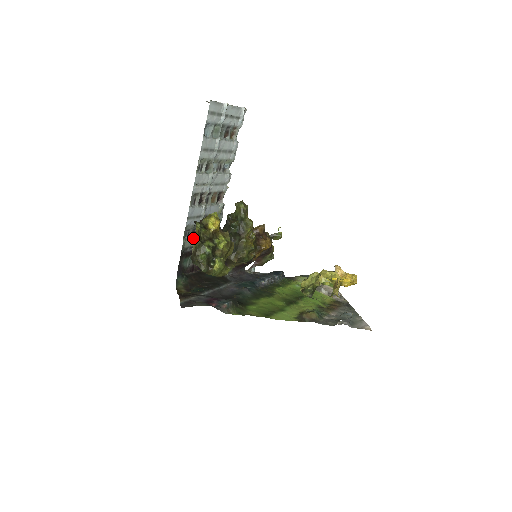
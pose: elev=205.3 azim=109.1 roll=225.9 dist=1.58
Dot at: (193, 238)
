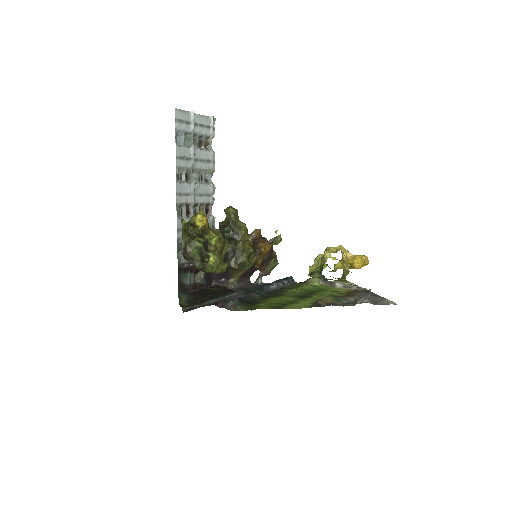
Dot at: occluded
